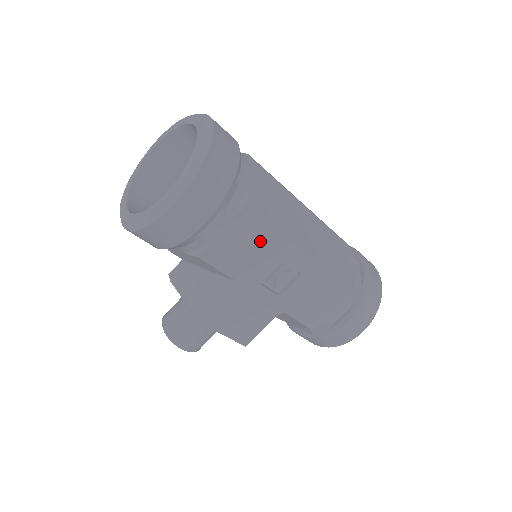
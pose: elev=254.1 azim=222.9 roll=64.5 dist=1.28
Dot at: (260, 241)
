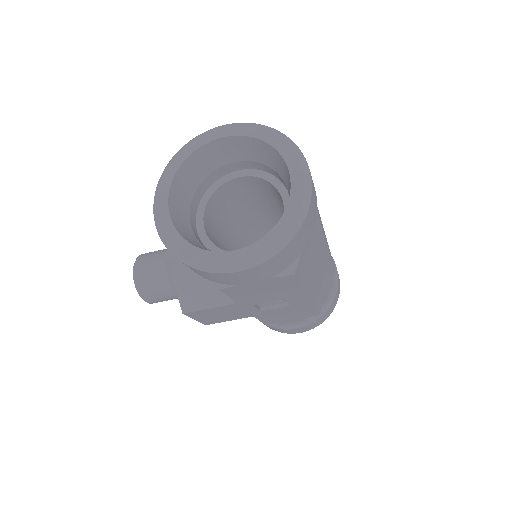
Dot at: (280, 290)
